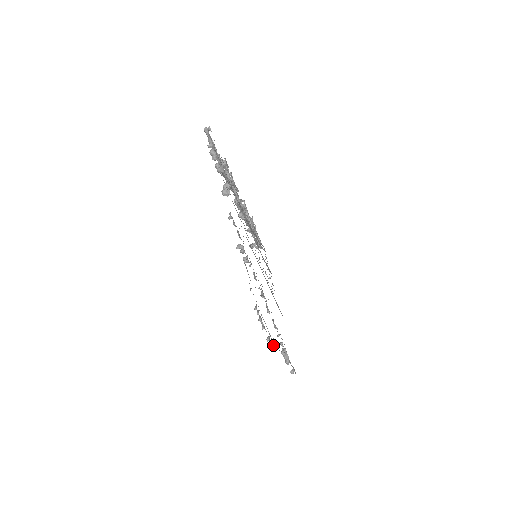
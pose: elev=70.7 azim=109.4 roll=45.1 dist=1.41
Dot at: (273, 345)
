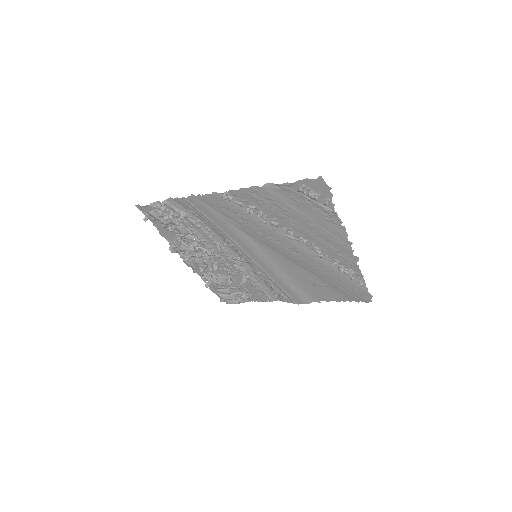
Dot at: (333, 209)
